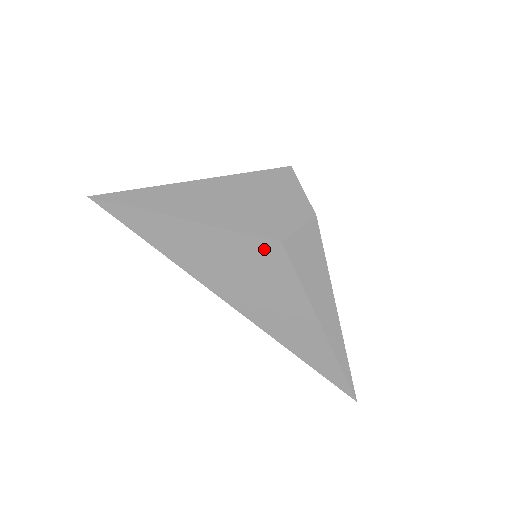
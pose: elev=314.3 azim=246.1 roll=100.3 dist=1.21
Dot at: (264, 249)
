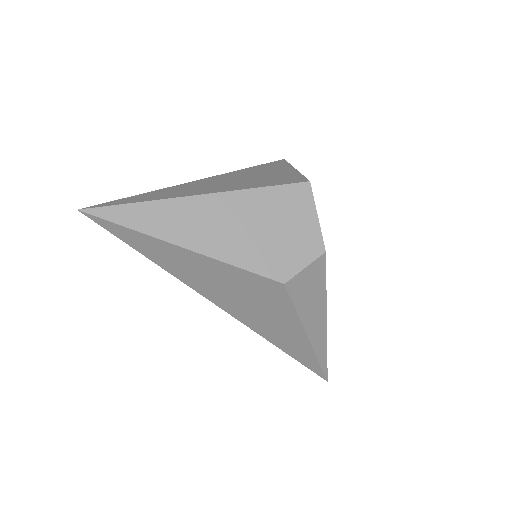
Dot at: (265, 285)
